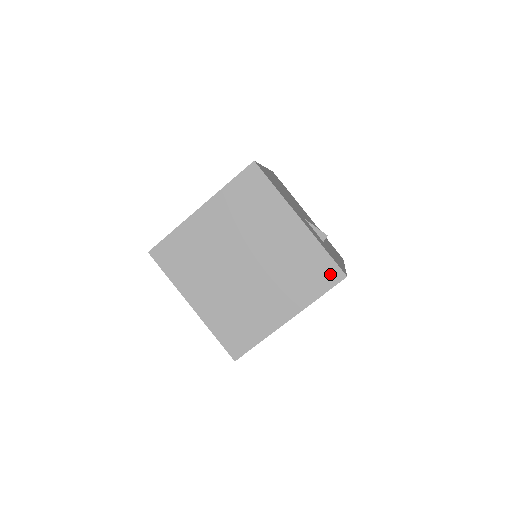
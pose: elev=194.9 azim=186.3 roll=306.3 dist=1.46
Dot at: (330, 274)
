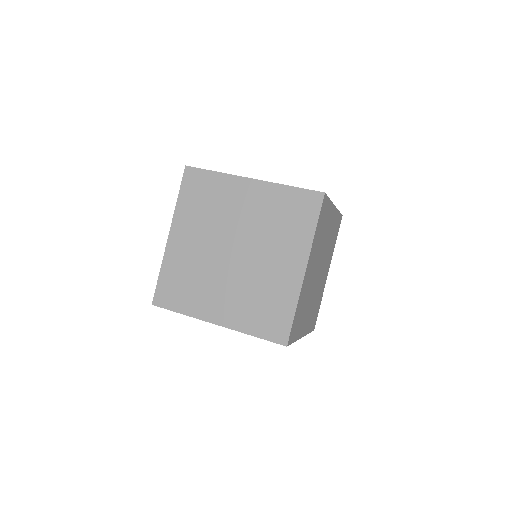
Dot at: (309, 202)
